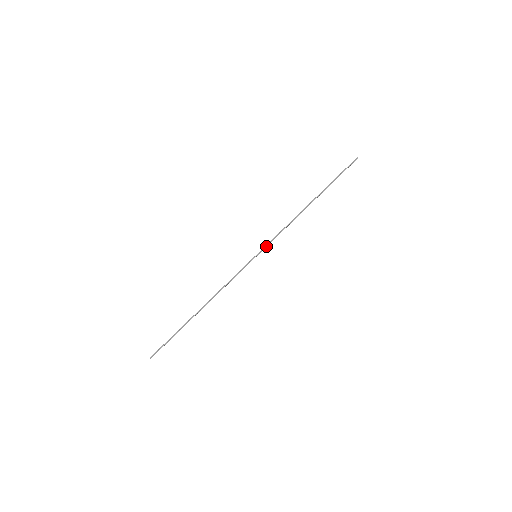
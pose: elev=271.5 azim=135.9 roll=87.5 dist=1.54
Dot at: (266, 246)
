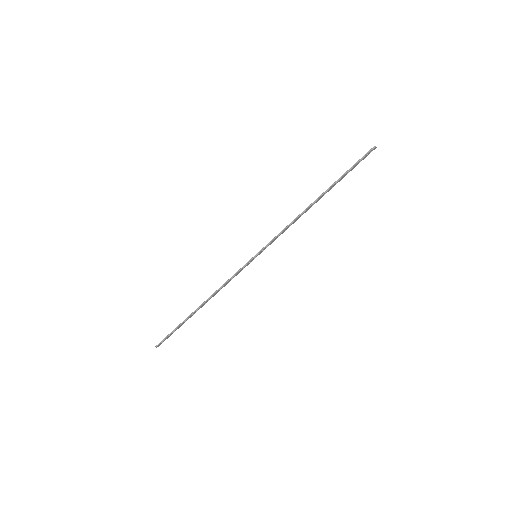
Dot at: (266, 246)
